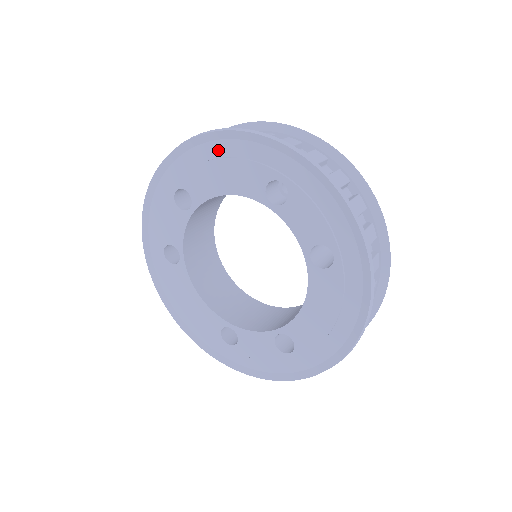
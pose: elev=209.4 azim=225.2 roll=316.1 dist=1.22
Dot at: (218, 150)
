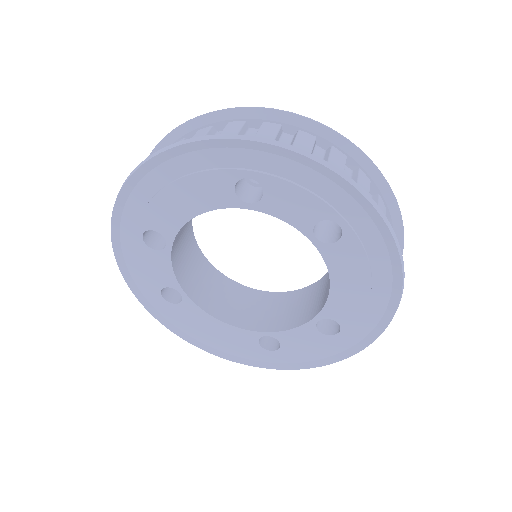
Dot at: (164, 175)
